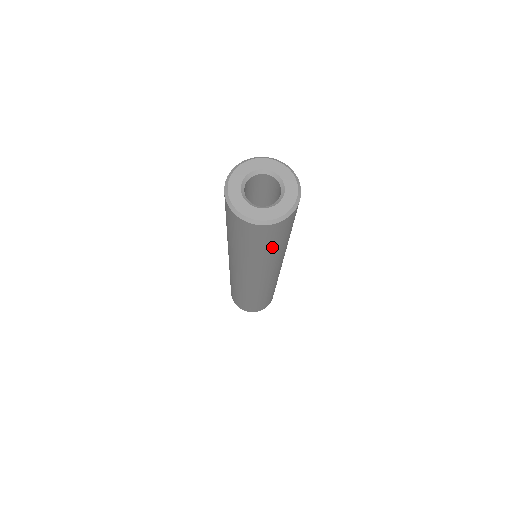
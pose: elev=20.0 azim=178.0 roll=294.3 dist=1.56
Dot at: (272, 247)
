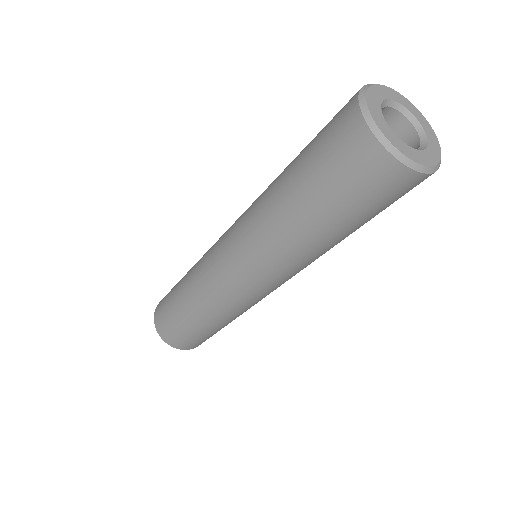
Dot at: occluded
